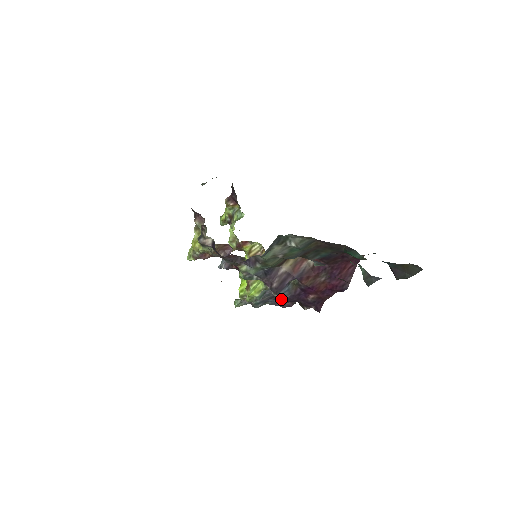
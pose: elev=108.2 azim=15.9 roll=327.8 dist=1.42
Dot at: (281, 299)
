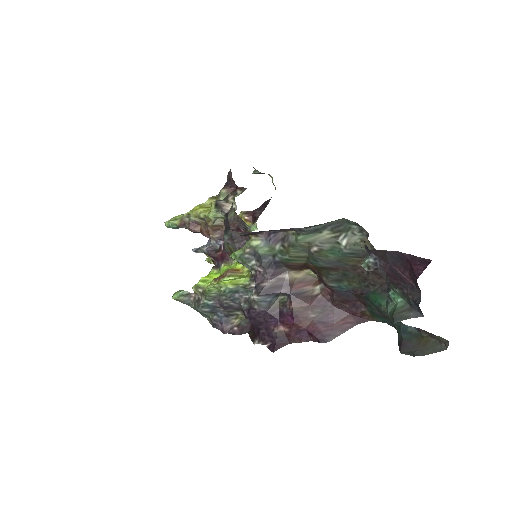
Dot at: (246, 311)
